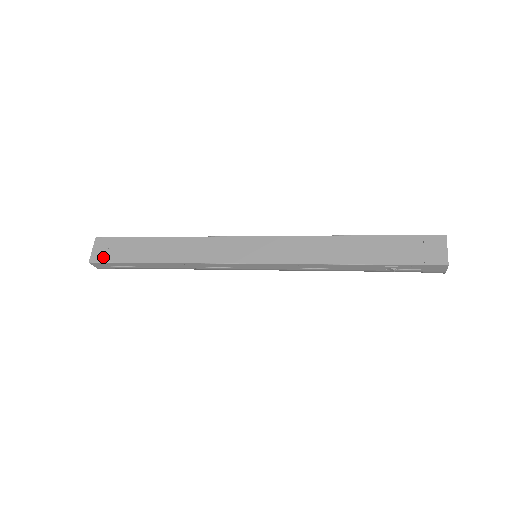
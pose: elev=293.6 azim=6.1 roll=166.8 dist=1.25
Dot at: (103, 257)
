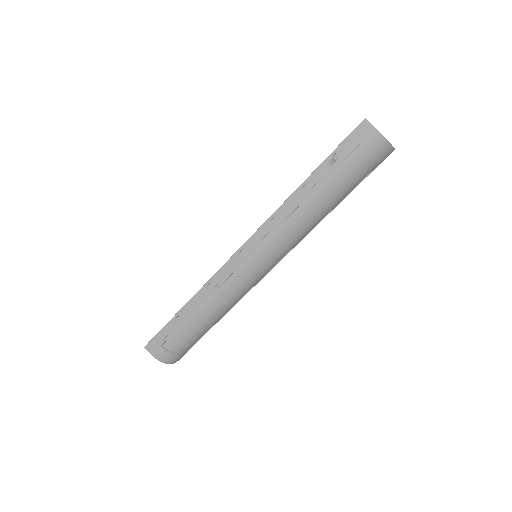
Dot at: occluded
